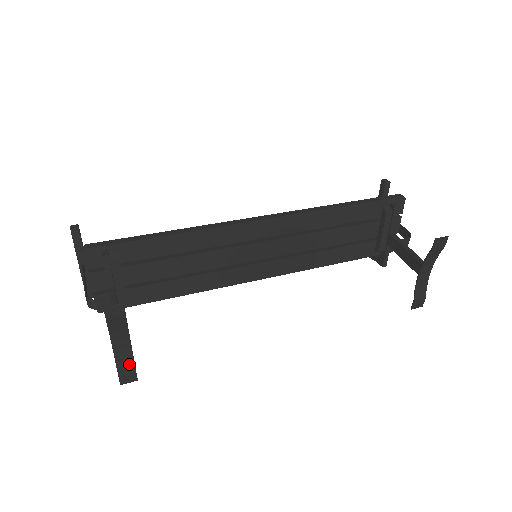
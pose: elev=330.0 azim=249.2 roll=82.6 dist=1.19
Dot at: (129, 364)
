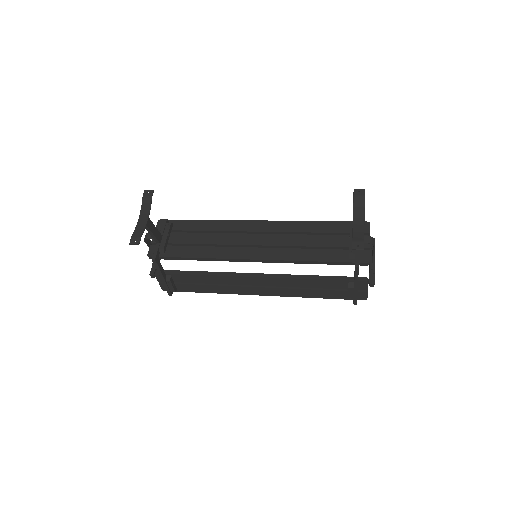
Dot at: (140, 232)
